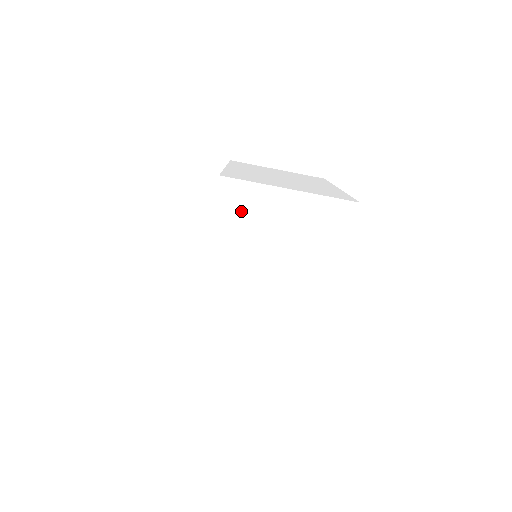
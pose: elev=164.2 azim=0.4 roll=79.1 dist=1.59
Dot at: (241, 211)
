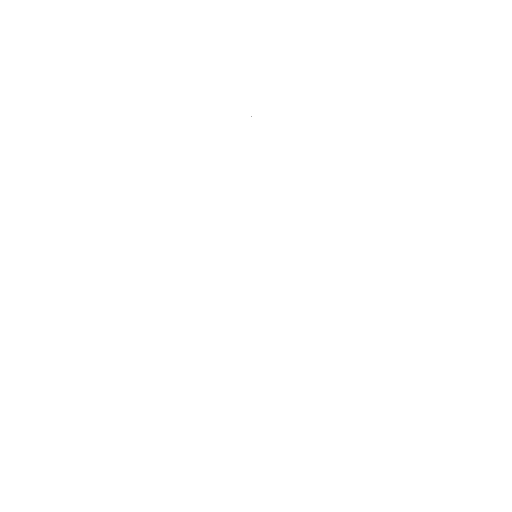
Dot at: (339, 124)
